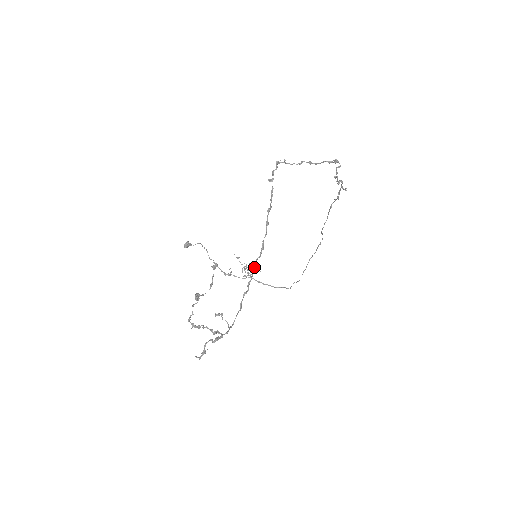
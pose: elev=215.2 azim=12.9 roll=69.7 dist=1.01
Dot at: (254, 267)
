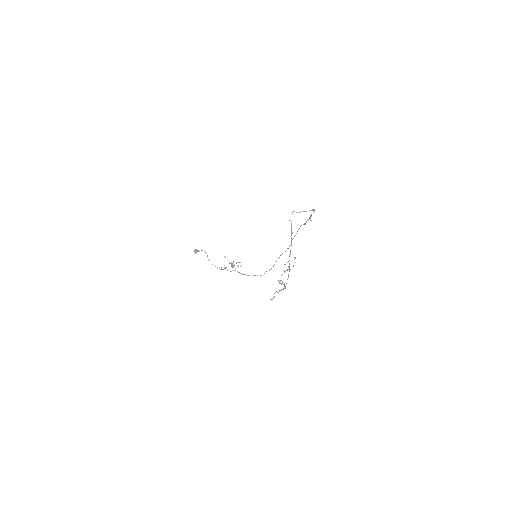
Dot at: (289, 260)
